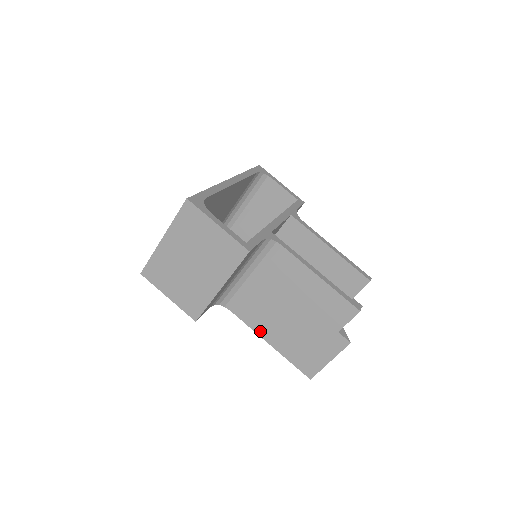
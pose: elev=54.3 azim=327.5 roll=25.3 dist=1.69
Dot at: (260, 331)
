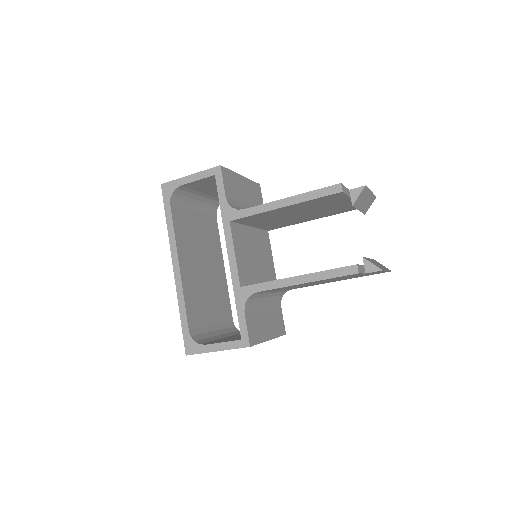
Dot at: occluded
